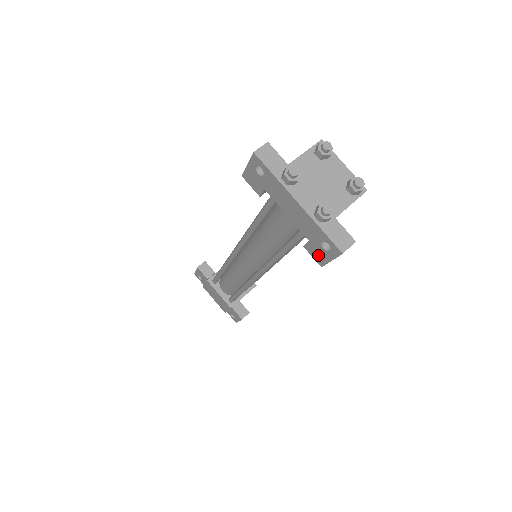
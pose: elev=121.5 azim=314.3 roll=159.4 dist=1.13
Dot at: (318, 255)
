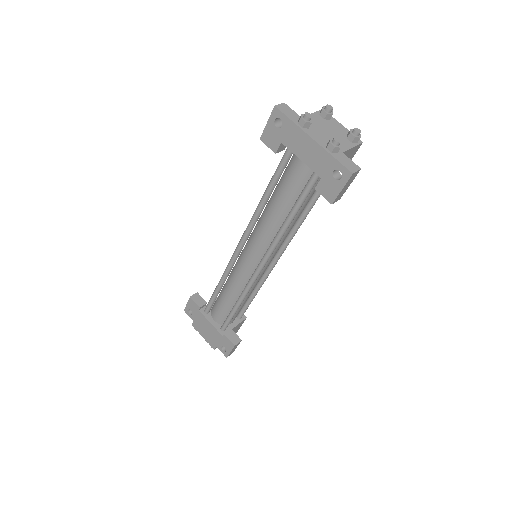
Dot at: (329, 191)
